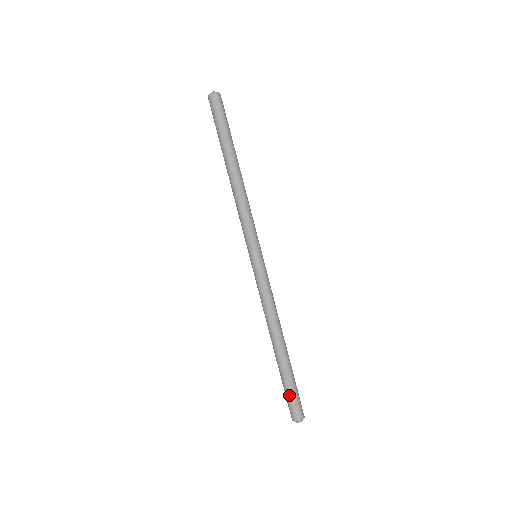
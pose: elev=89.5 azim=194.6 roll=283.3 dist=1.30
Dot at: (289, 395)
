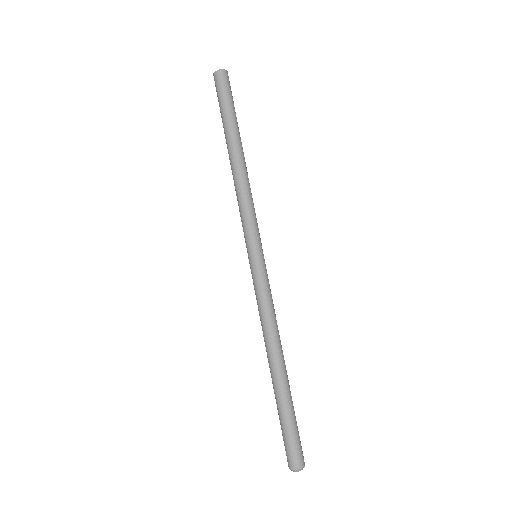
Dot at: (283, 433)
